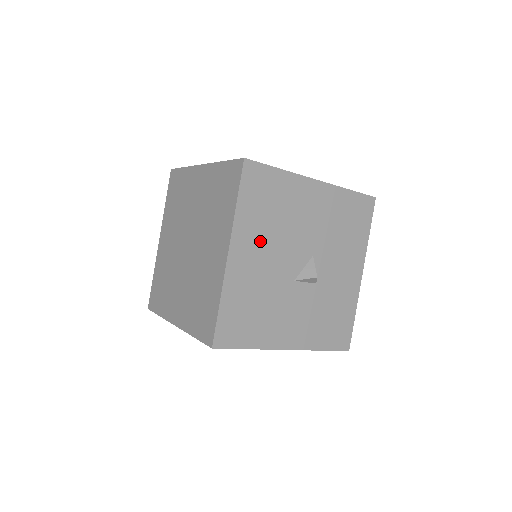
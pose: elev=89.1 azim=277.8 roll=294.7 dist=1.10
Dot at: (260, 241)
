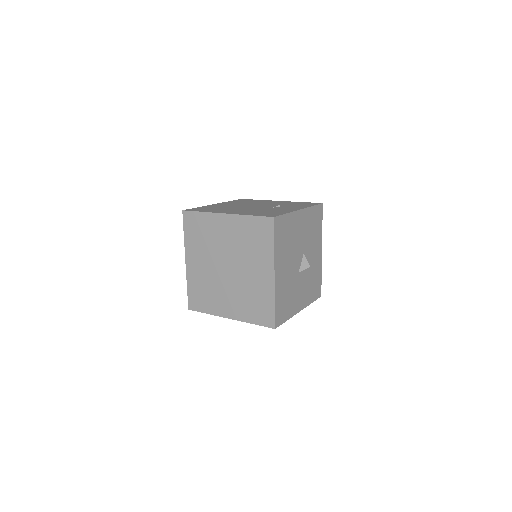
Dot at: (285, 260)
